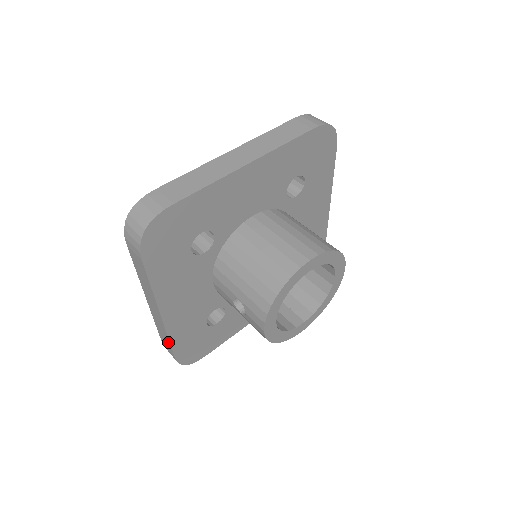
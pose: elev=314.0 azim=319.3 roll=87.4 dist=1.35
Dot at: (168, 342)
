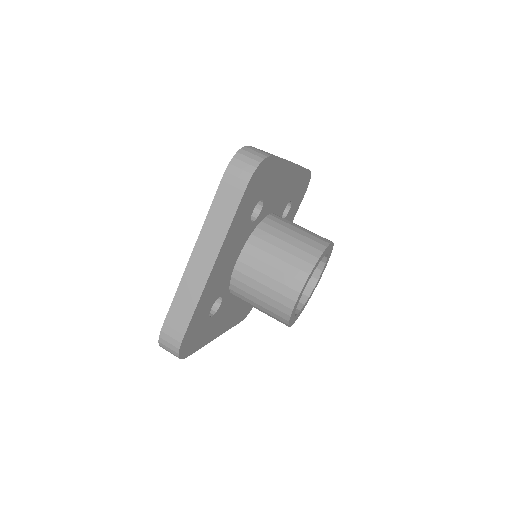
Dot at: occluded
